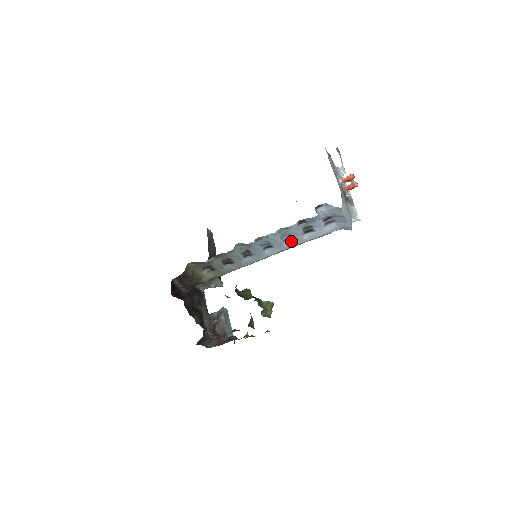
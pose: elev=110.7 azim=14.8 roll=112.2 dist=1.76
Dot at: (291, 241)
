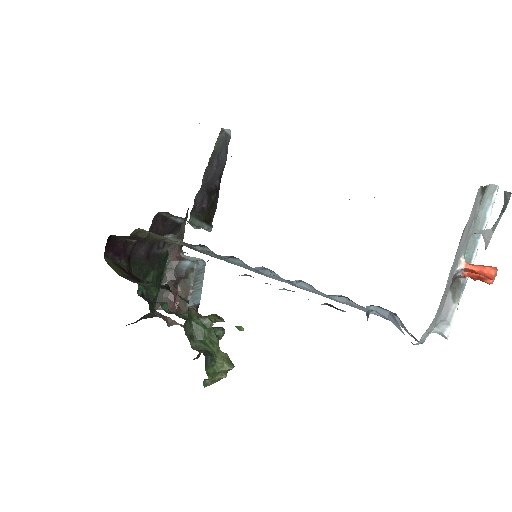
Dot at: (313, 288)
